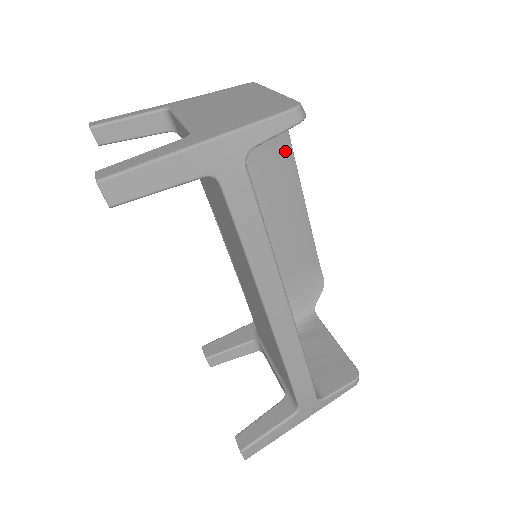
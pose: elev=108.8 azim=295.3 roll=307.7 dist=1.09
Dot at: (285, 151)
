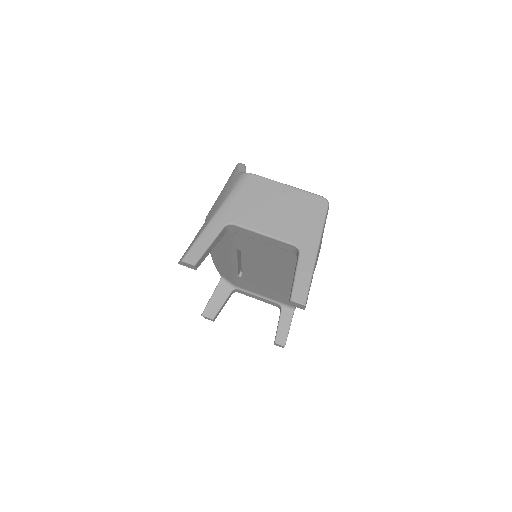
Dot at: occluded
